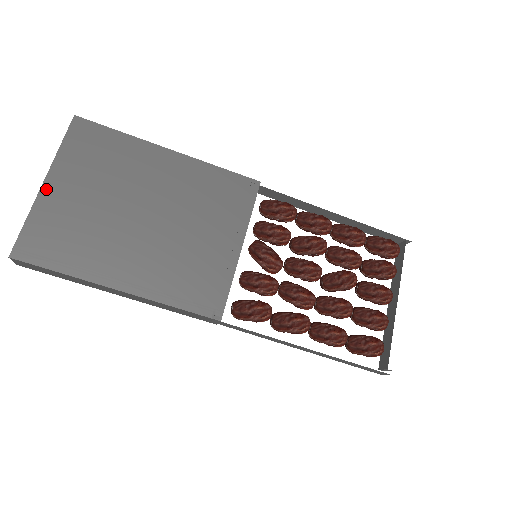
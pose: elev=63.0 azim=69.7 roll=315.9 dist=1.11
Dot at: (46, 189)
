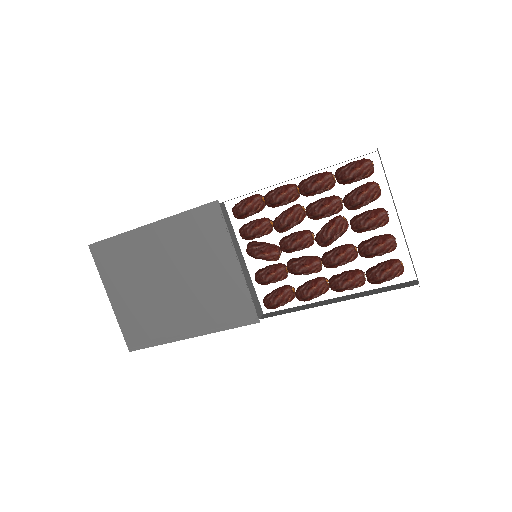
Dot at: (113, 303)
